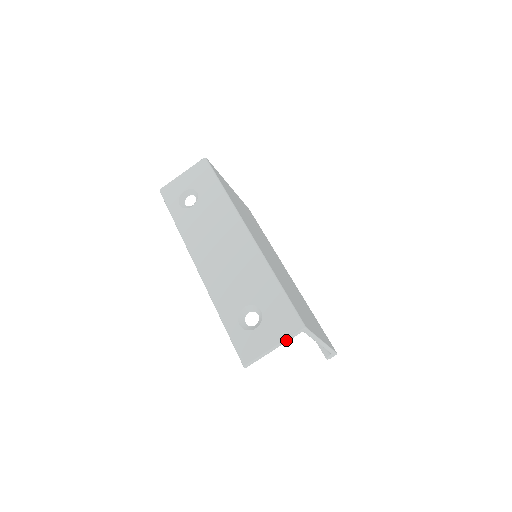
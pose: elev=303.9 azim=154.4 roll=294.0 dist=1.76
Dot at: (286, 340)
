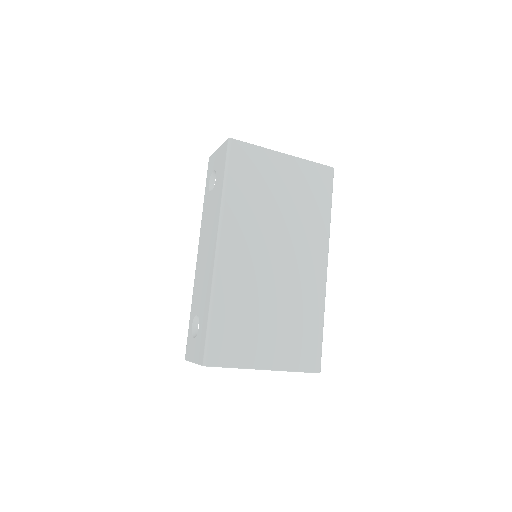
Dot at: (198, 364)
